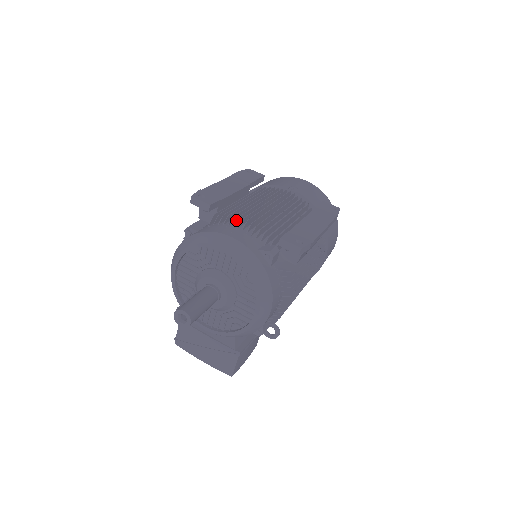
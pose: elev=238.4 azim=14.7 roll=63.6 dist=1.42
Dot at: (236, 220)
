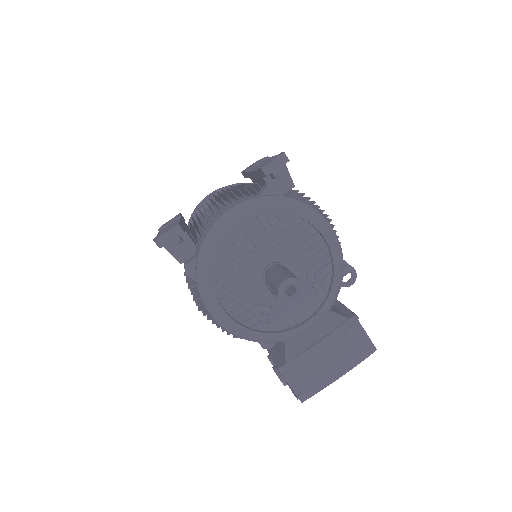
Dot at: (212, 209)
